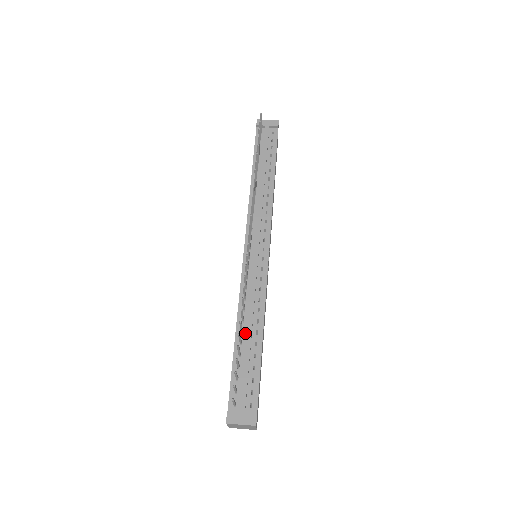
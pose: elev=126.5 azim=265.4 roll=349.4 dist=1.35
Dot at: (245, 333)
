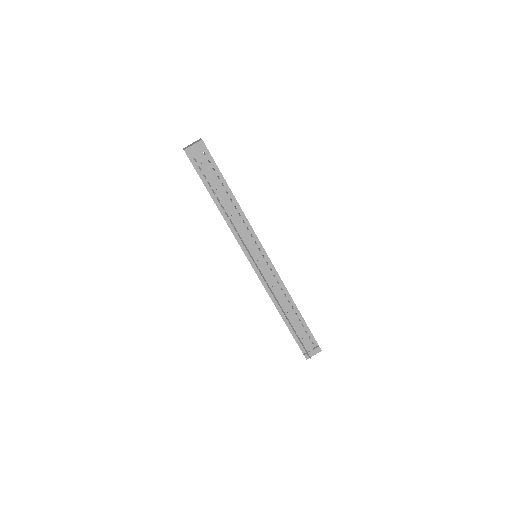
Dot at: (286, 312)
